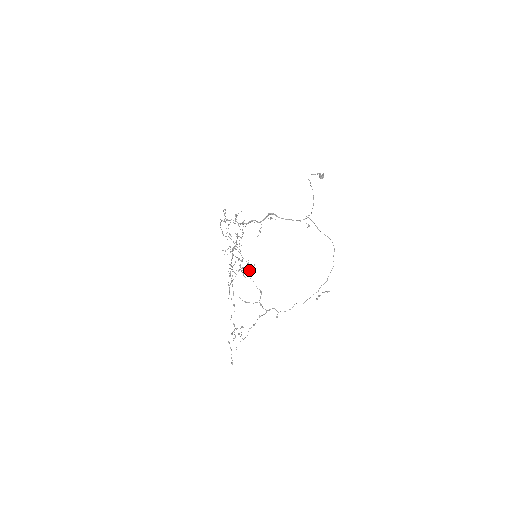
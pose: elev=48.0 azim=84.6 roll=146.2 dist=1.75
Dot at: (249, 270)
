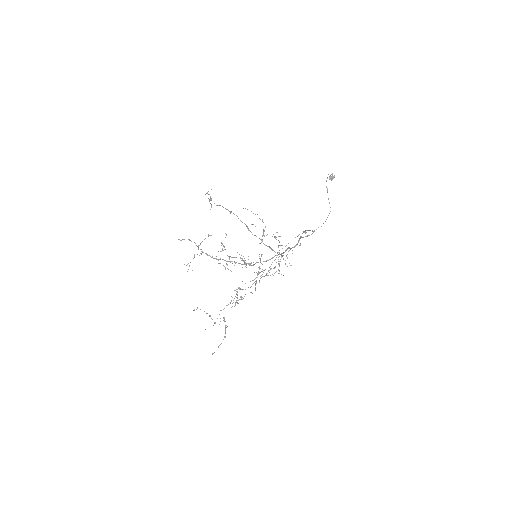
Dot at: occluded
